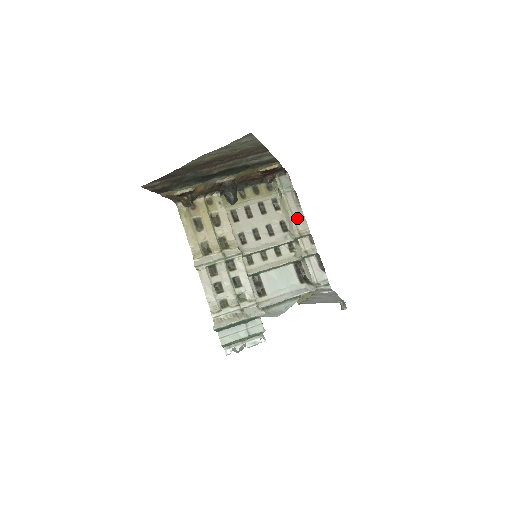
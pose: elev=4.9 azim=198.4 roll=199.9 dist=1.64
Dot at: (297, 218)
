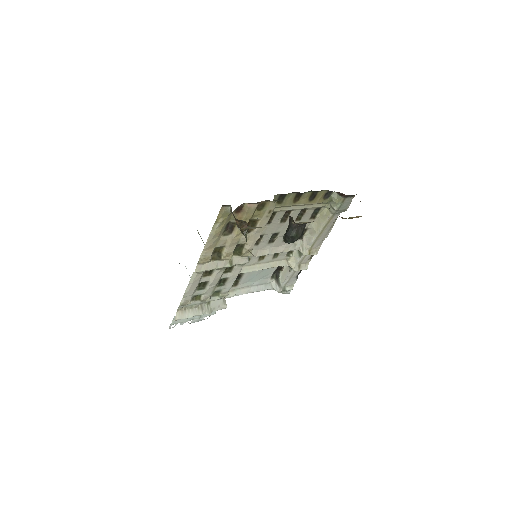
Dot at: (321, 238)
